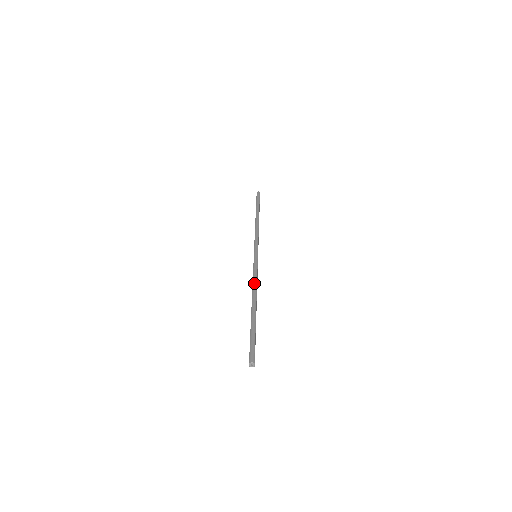
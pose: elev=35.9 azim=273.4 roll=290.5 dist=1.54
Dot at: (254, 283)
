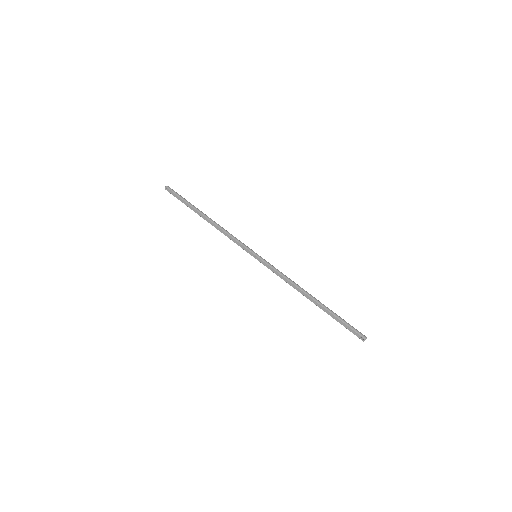
Dot at: (291, 281)
